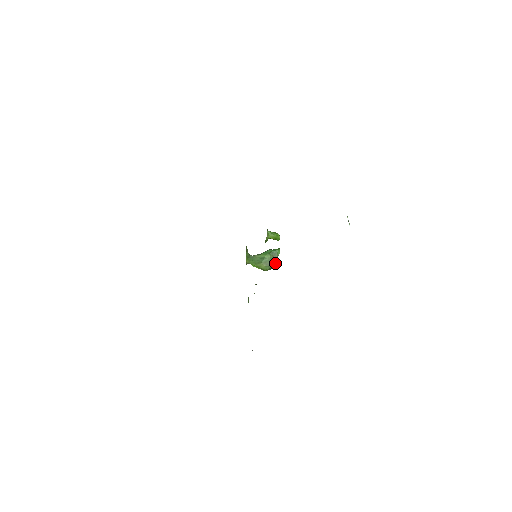
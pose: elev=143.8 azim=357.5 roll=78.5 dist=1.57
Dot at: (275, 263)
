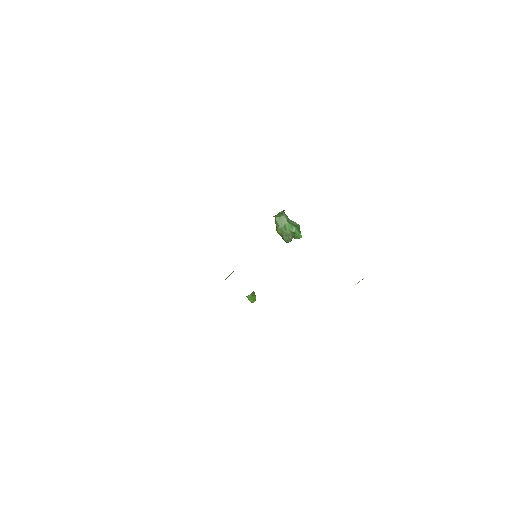
Dot at: (287, 240)
